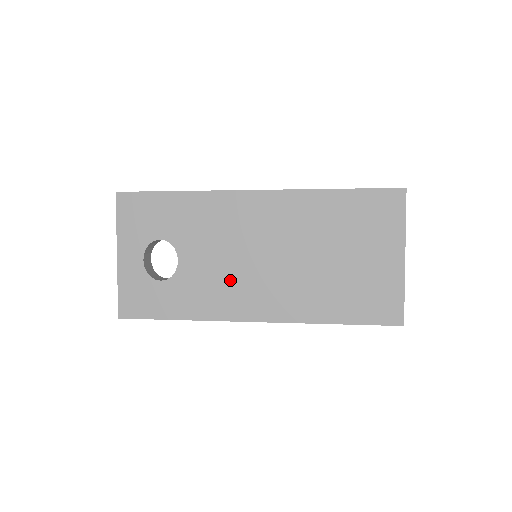
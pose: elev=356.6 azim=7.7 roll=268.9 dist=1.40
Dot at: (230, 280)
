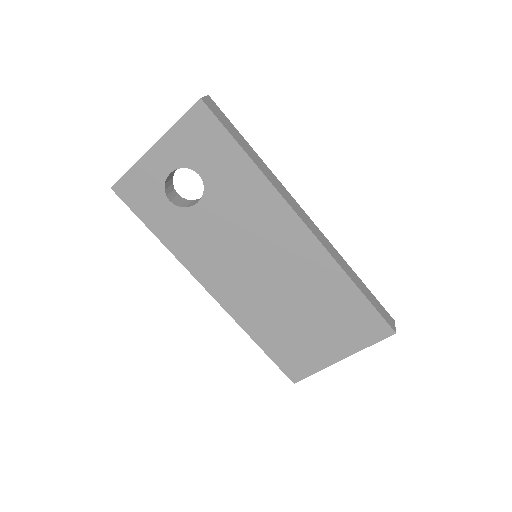
Dot at: (220, 255)
